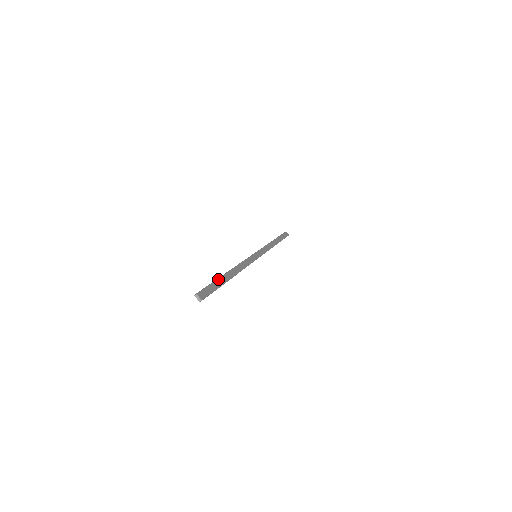
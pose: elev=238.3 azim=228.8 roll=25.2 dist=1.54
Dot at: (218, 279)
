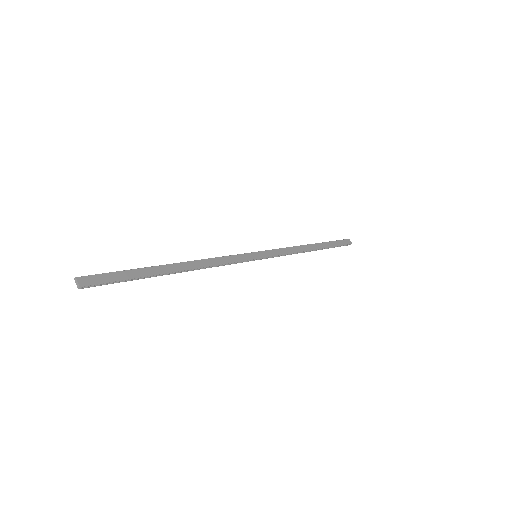
Dot at: (142, 268)
